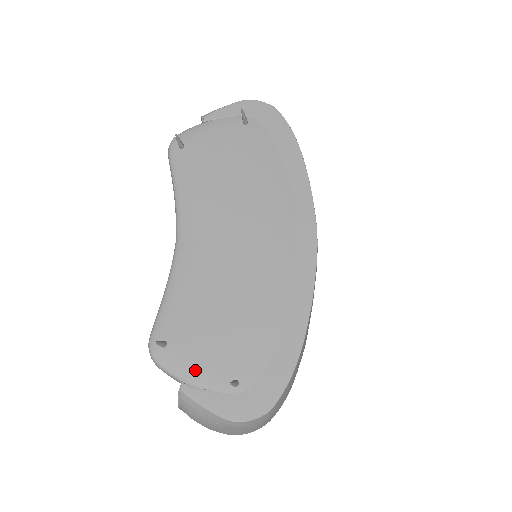
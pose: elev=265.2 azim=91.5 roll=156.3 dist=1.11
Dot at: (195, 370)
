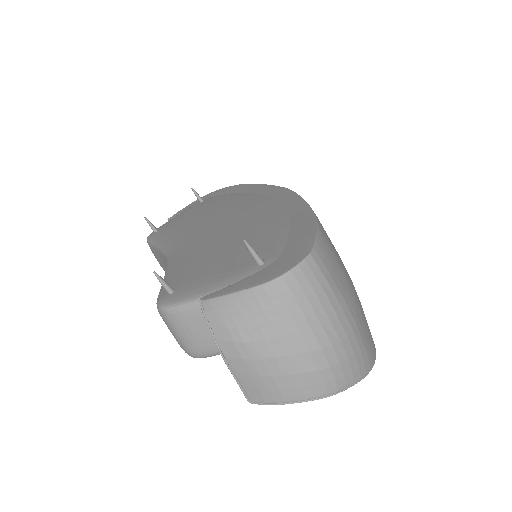
Dot at: (212, 283)
